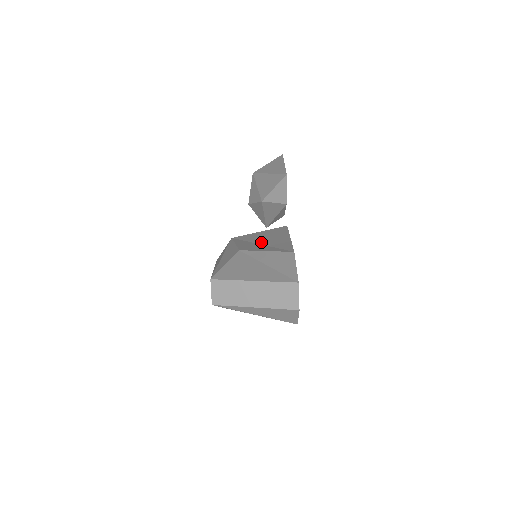
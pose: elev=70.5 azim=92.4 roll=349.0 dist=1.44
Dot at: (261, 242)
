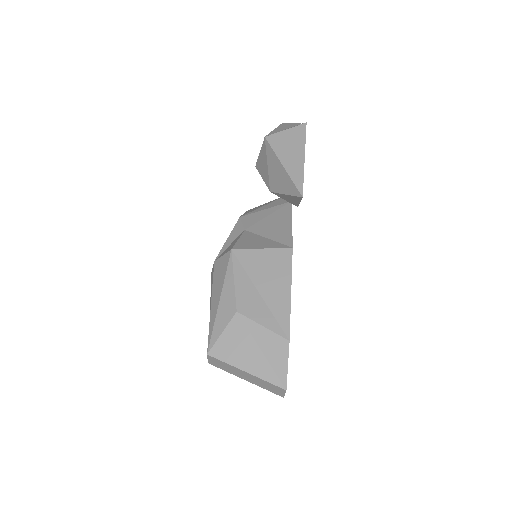
Dot at: (261, 288)
